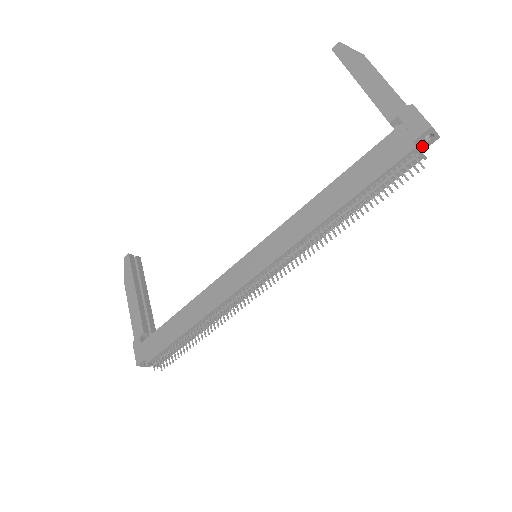
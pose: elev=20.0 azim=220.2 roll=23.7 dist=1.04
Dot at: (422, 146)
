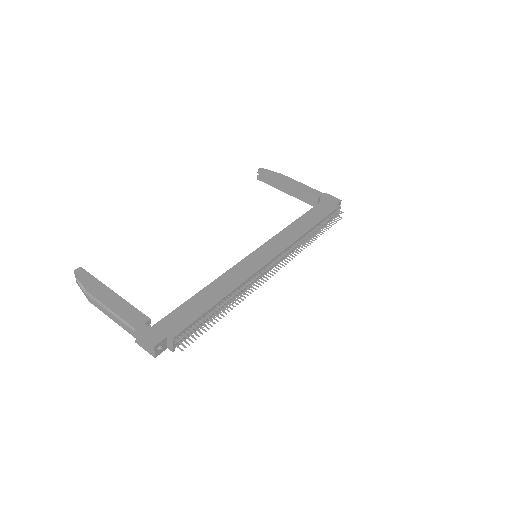
Dot at: occluded
